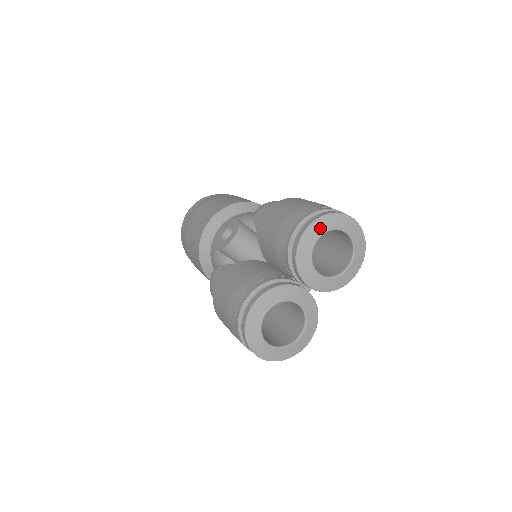
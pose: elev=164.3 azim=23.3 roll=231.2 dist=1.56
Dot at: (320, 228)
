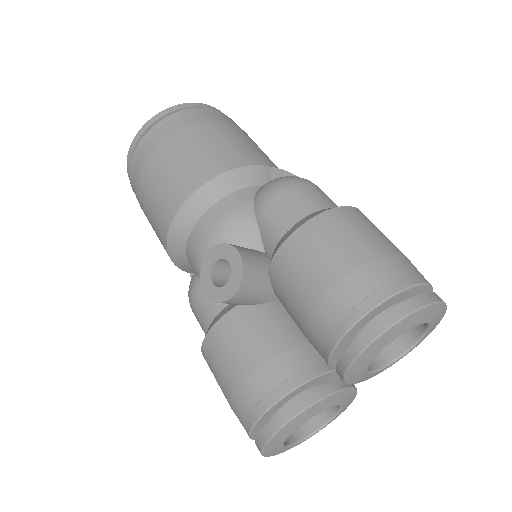
Dot at: (391, 336)
